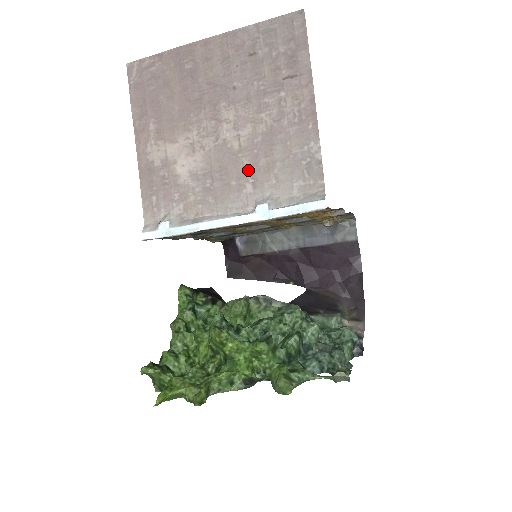
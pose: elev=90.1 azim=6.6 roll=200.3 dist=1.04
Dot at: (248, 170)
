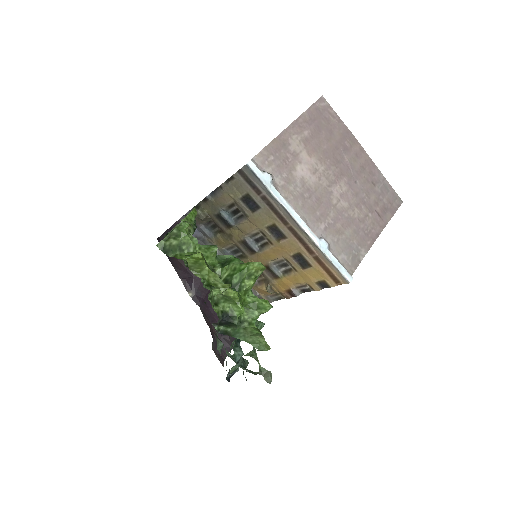
Dot at: (329, 219)
